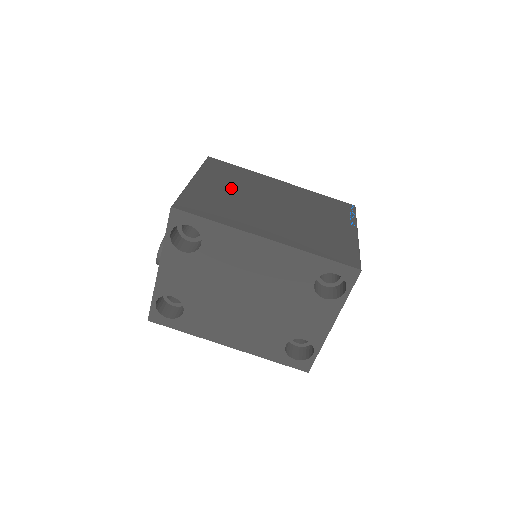
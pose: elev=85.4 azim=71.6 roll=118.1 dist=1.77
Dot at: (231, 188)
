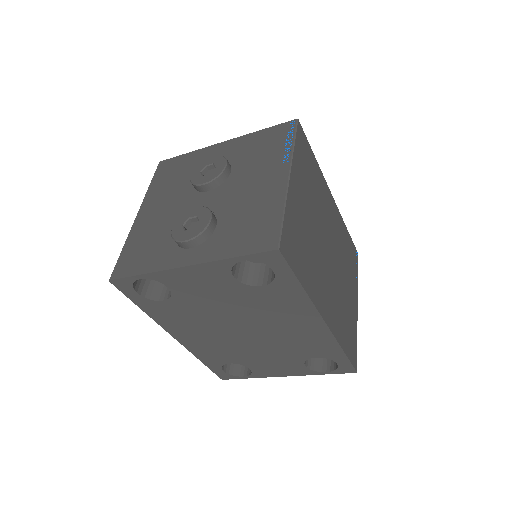
Dot at: (310, 207)
